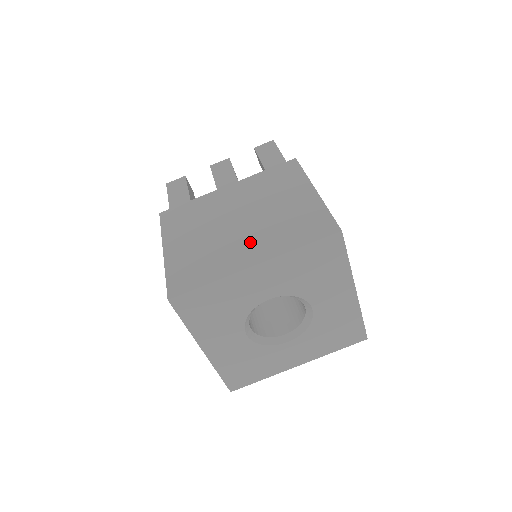
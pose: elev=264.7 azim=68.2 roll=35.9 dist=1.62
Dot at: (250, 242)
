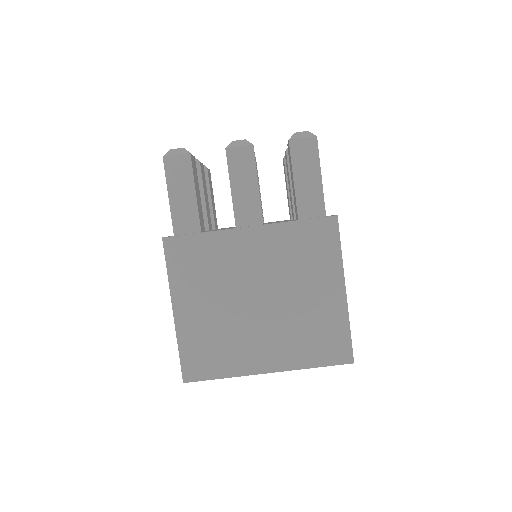
Dot at: (267, 340)
